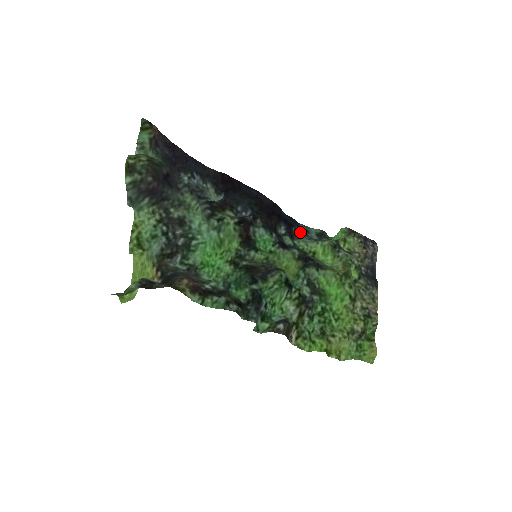
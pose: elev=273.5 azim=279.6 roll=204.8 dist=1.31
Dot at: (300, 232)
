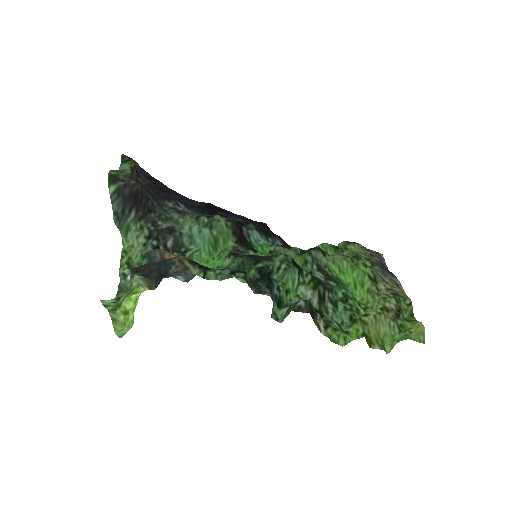
Dot at: occluded
